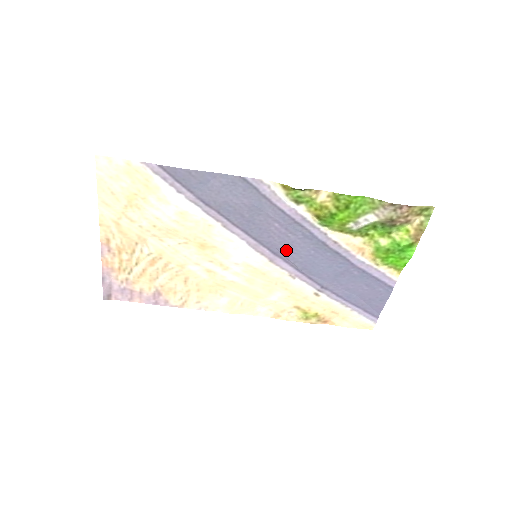
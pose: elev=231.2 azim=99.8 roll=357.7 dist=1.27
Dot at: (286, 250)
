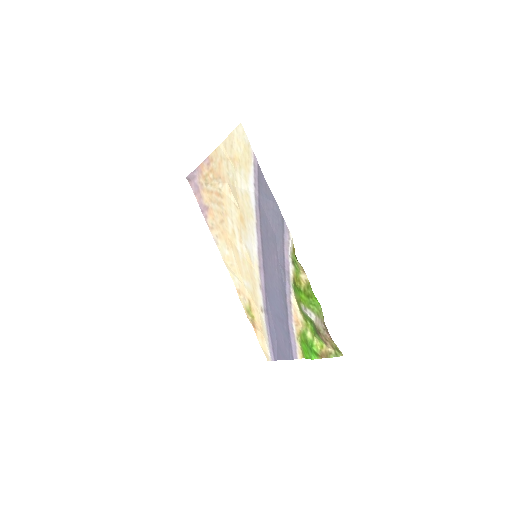
Dot at: (269, 273)
